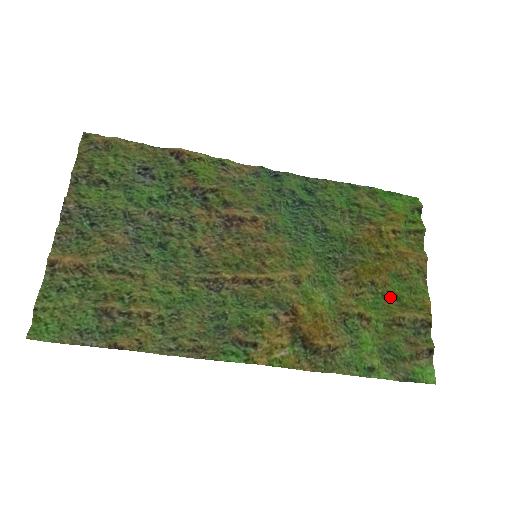
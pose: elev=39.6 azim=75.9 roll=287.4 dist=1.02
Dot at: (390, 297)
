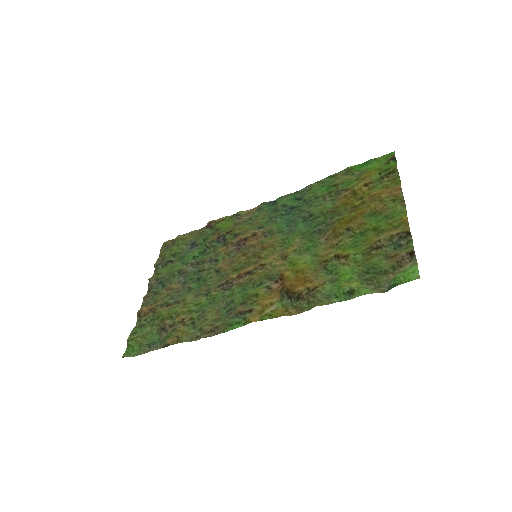
Dot at: (367, 232)
